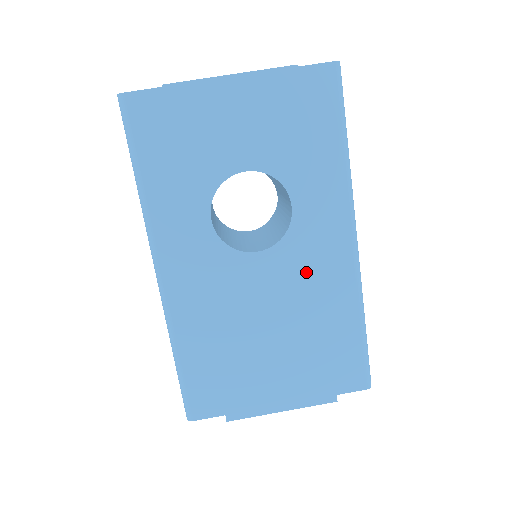
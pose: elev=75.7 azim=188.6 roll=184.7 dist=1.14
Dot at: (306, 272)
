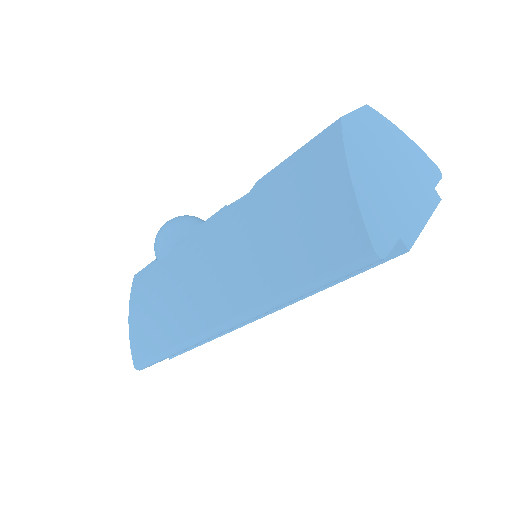
Dot at: occluded
